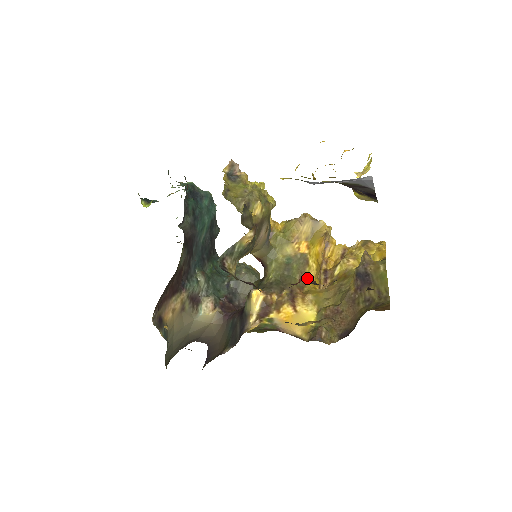
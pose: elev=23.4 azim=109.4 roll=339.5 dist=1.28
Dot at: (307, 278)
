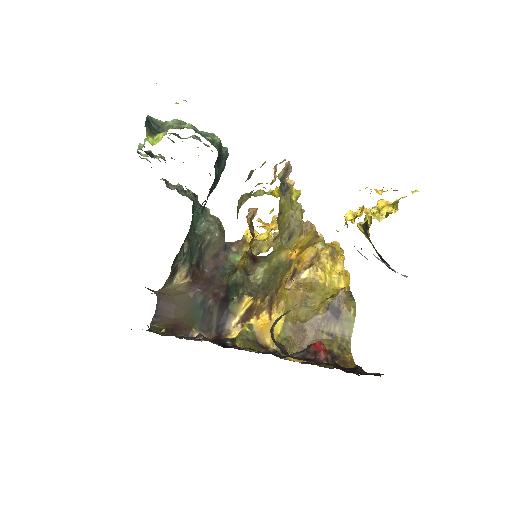
Dot at: (325, 349)
